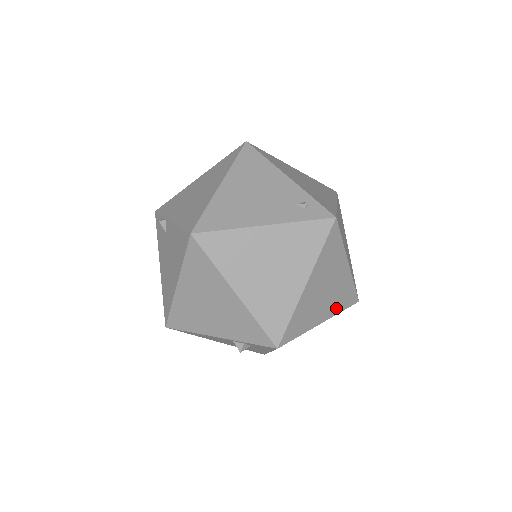
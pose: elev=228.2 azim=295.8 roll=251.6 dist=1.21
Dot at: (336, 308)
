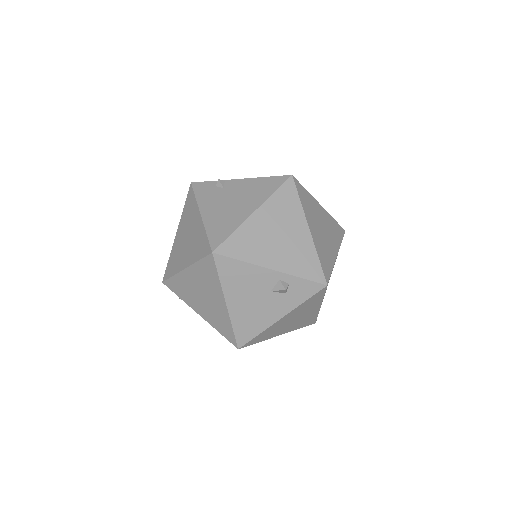
Dot at: occluded
